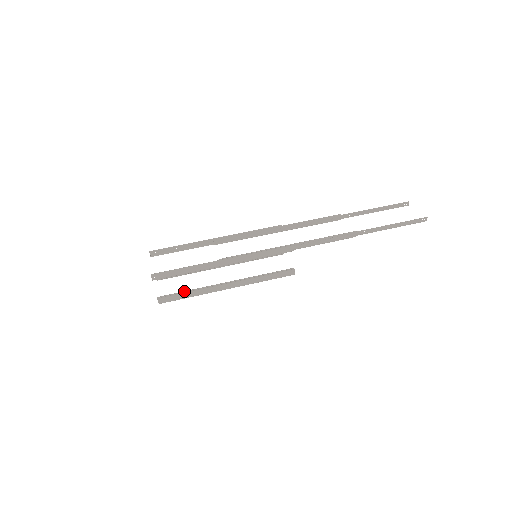
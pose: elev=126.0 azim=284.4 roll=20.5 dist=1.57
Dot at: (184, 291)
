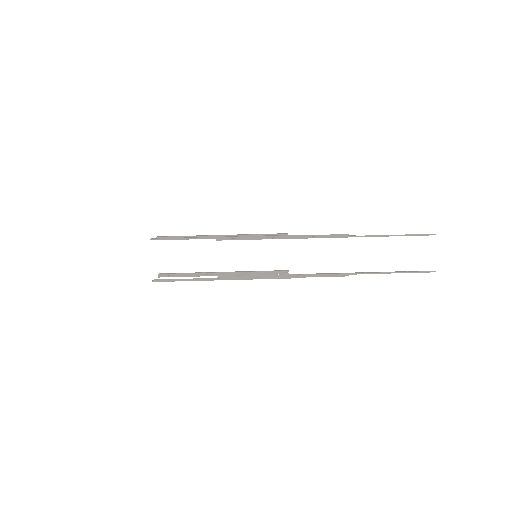
Dot at: (183, 274)
